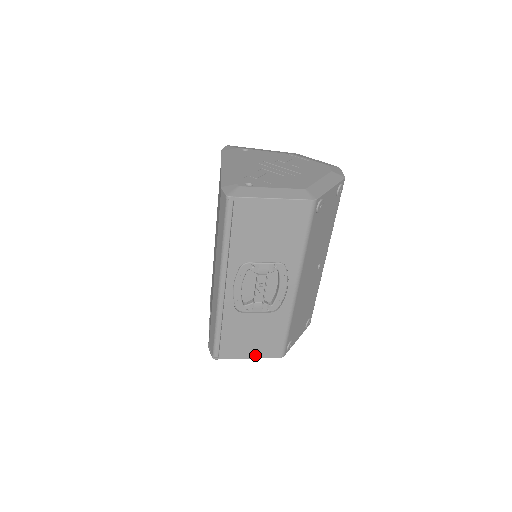
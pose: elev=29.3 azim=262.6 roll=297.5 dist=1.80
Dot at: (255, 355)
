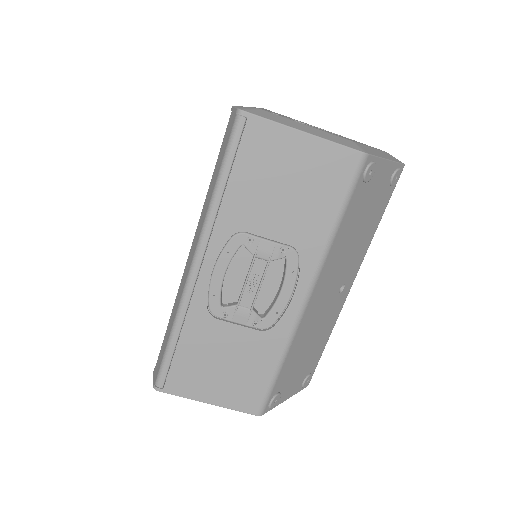
Dot at: (219, 400)
